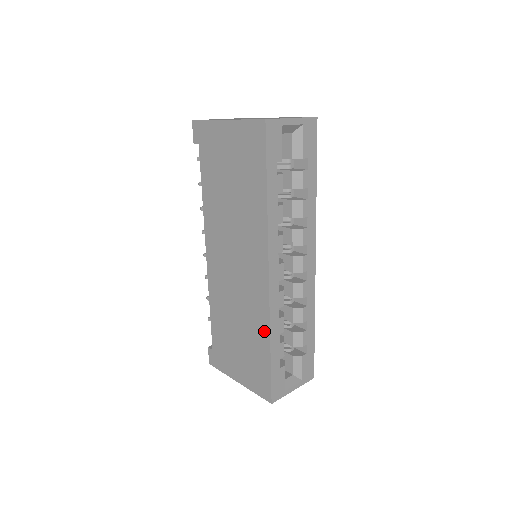
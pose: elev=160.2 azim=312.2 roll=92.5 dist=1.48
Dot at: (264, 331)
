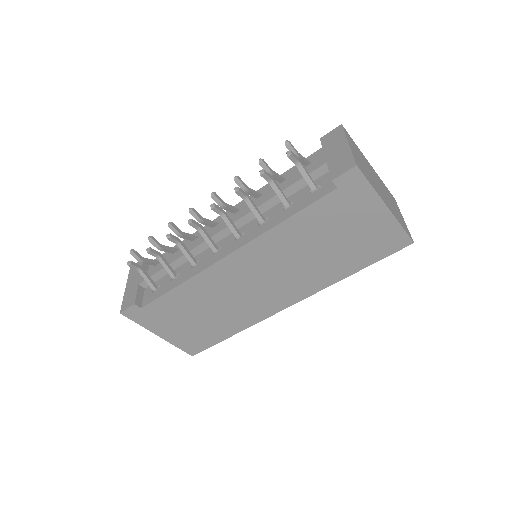
Dot at: (241, 326)
